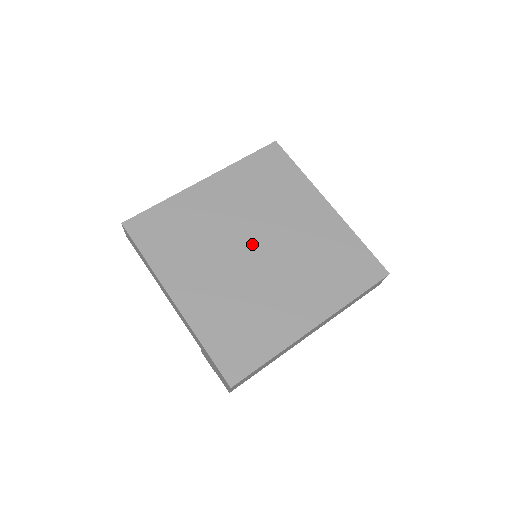
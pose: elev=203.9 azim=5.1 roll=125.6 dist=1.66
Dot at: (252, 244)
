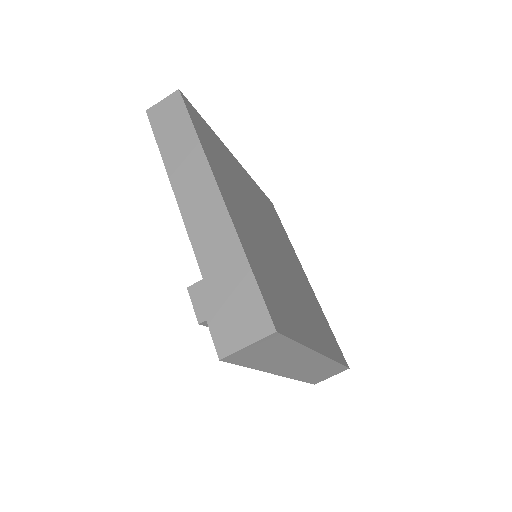
Dot at: (271, 238)
